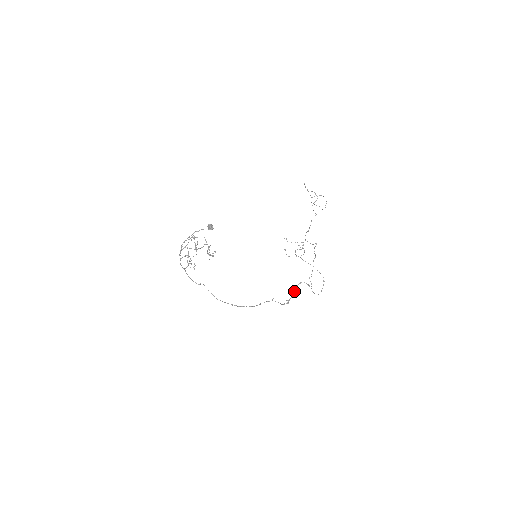
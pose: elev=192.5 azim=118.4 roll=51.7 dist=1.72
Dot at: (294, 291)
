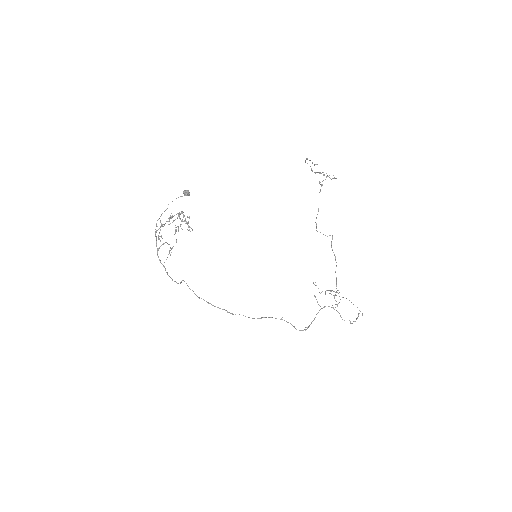
Dot at: occluded
